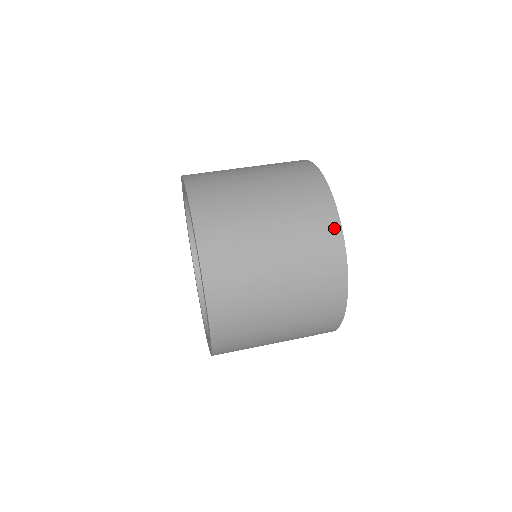
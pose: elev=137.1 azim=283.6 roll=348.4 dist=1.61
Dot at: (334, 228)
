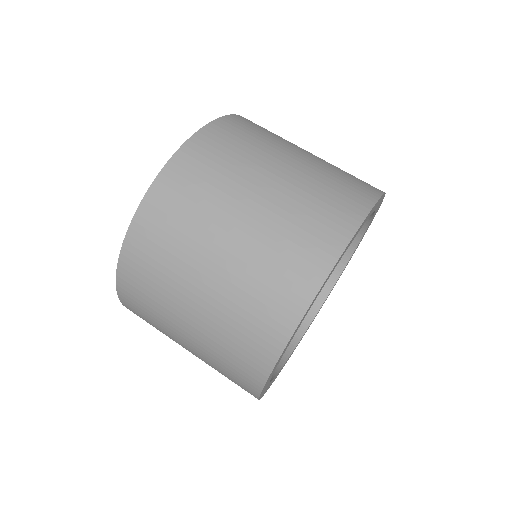
Dot at: (314, 275)
